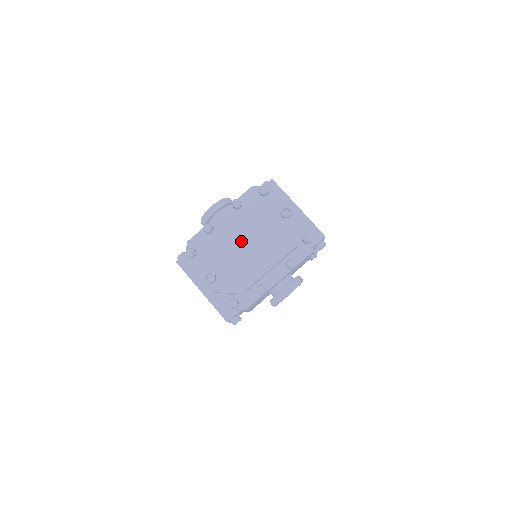
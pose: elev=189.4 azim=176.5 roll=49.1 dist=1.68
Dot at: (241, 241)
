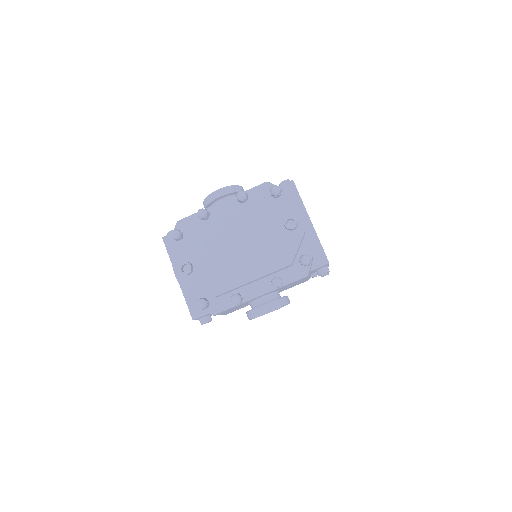
Dot at: (232, 239)
